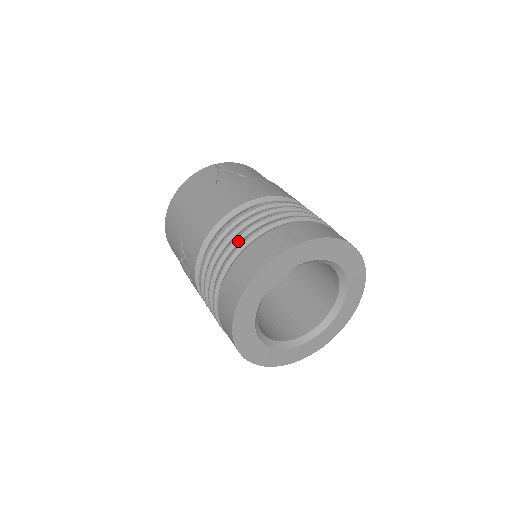
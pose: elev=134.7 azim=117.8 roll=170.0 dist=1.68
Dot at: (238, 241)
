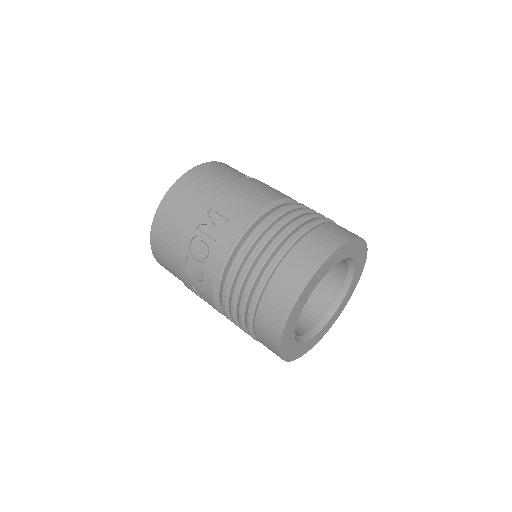
Dot at: (305, 219)
